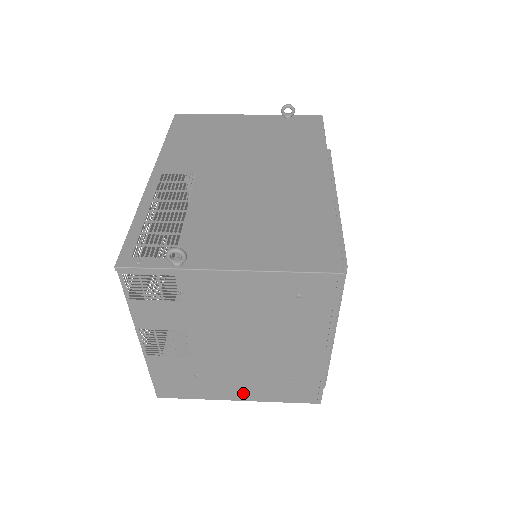
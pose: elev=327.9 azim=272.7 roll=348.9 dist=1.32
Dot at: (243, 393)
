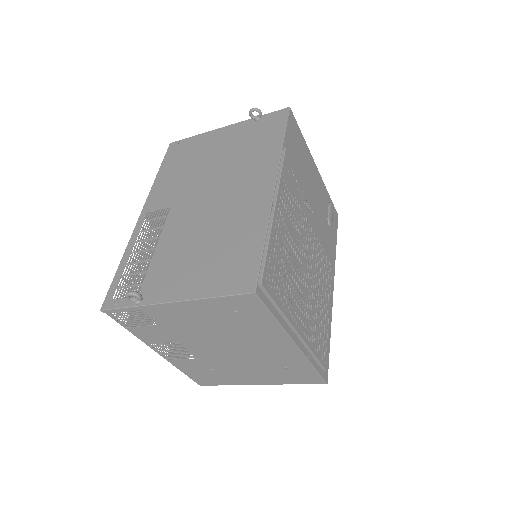
Dot at: (258, 379)
